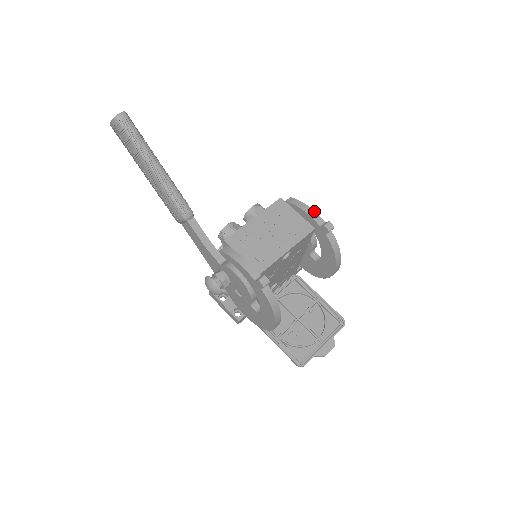
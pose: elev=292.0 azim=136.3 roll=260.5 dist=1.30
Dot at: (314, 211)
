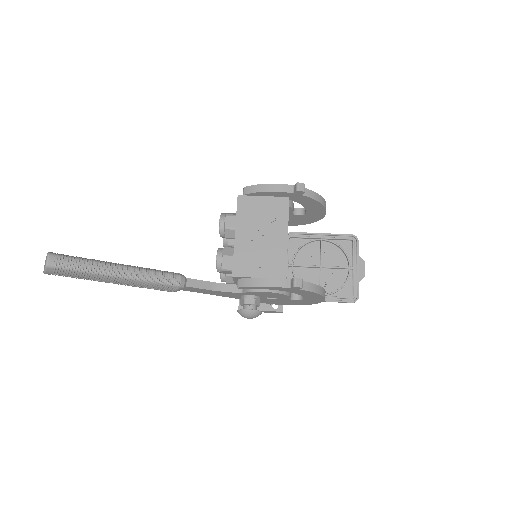
Dot at: (276, 184)
